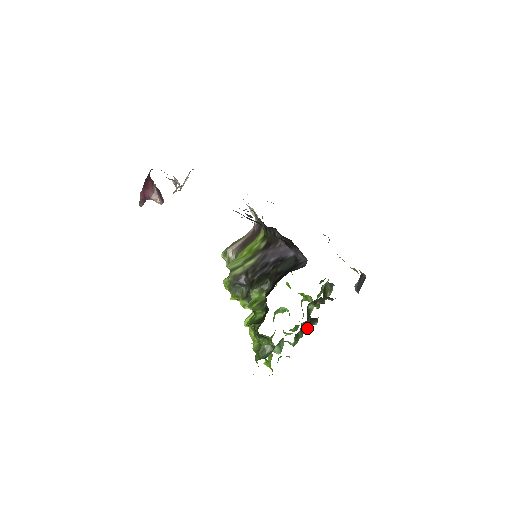
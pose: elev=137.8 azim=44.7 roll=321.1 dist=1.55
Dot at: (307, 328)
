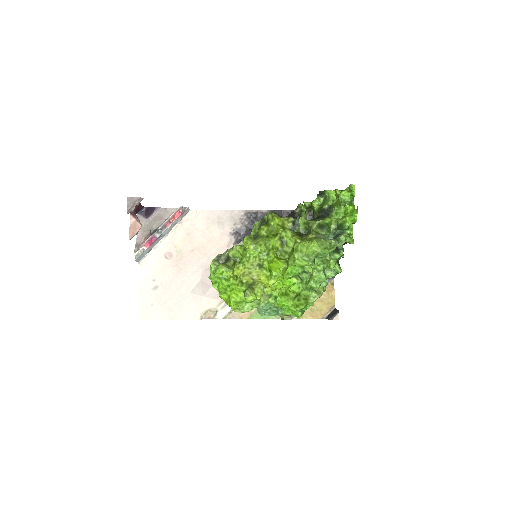
Dot at: occluded
